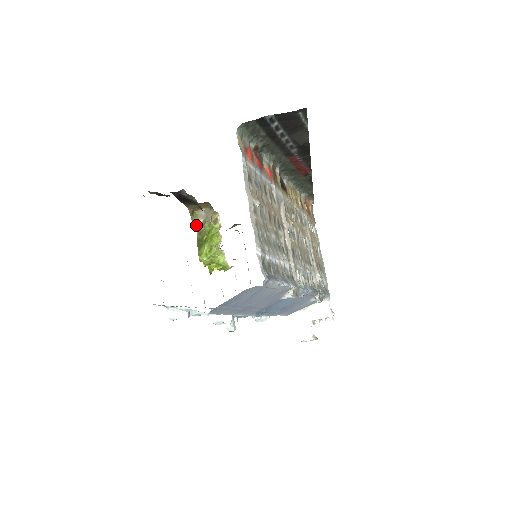
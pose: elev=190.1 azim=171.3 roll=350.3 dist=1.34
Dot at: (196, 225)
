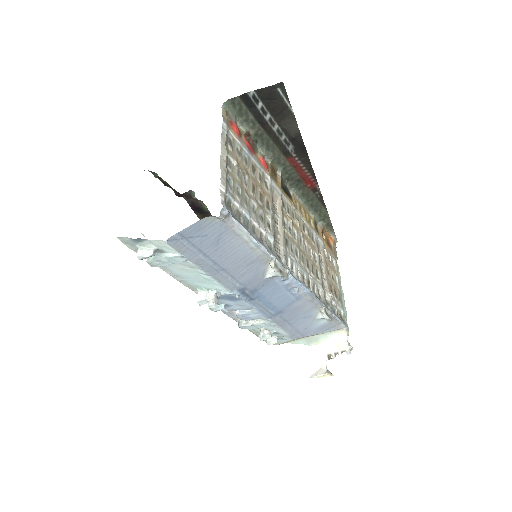
Dot at: occluded
